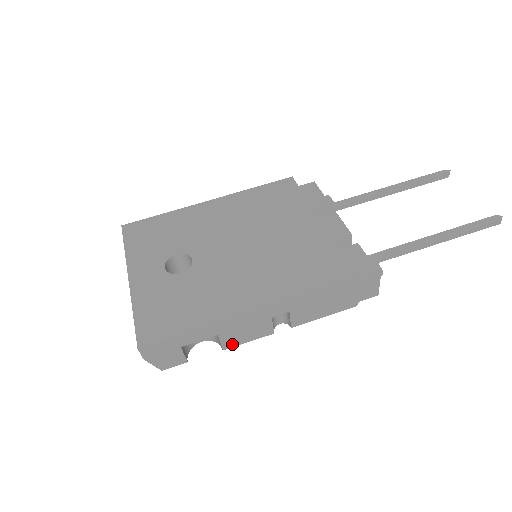
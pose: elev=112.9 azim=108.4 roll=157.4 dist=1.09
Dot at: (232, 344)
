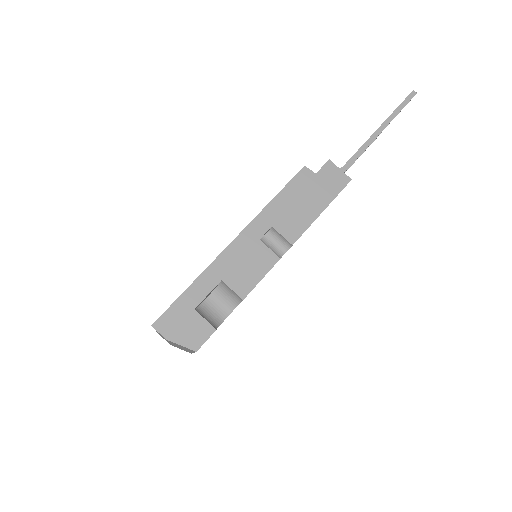
Dot at: (246, 288)
